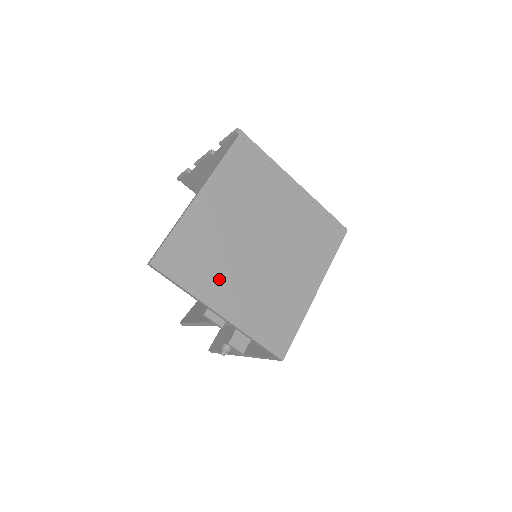
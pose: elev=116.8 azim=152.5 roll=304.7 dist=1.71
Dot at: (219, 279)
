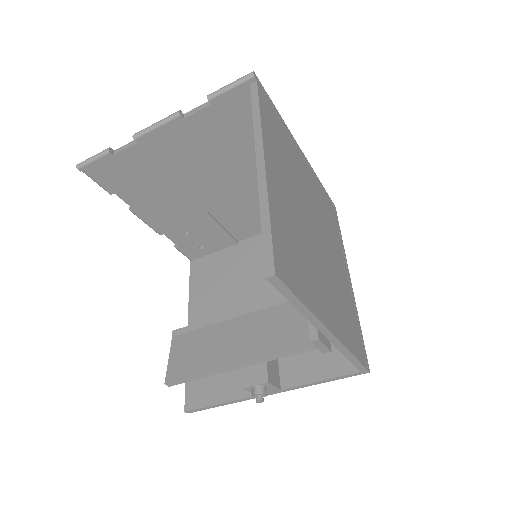
Dot at: (315, 283)
